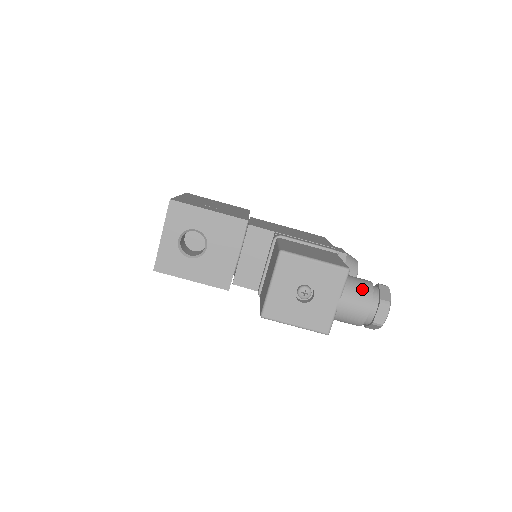
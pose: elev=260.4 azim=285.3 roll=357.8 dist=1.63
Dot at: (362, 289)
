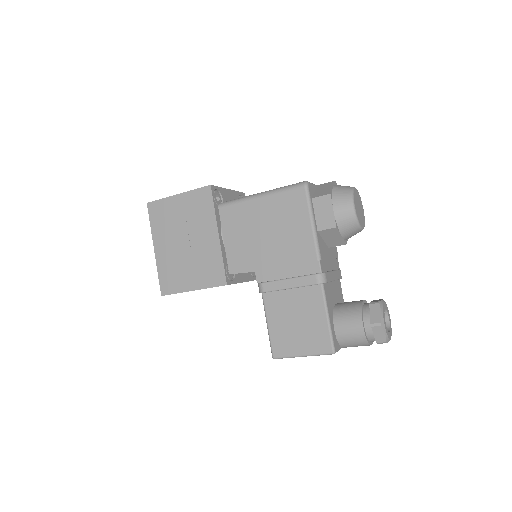
Dot at: (356, 342)
